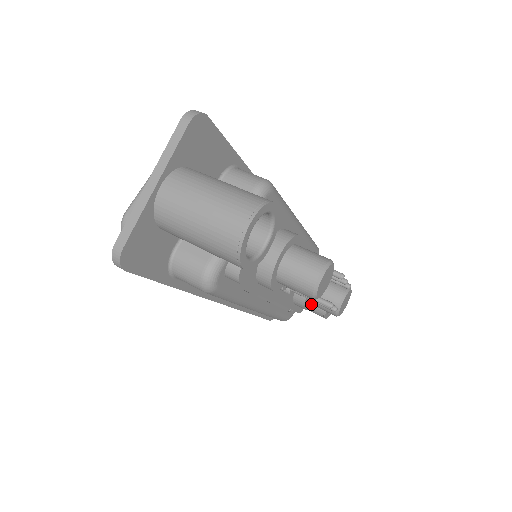
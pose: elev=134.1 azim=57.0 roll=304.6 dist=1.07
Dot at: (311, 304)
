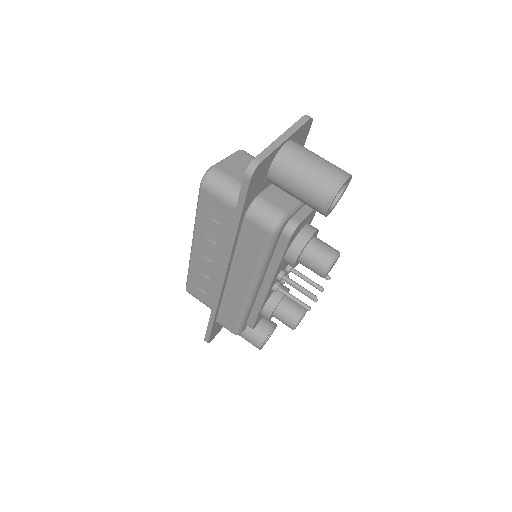
Dot at: (270, 318)
